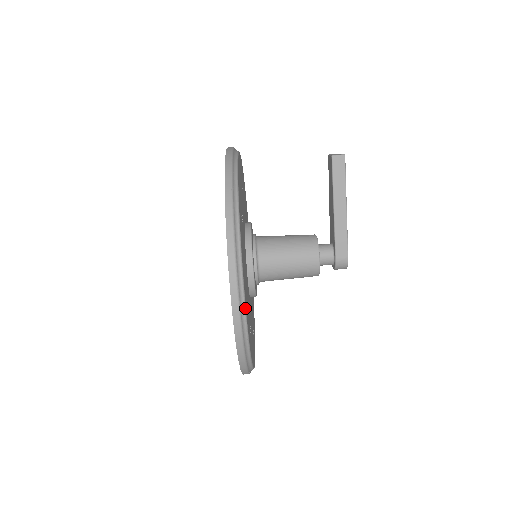
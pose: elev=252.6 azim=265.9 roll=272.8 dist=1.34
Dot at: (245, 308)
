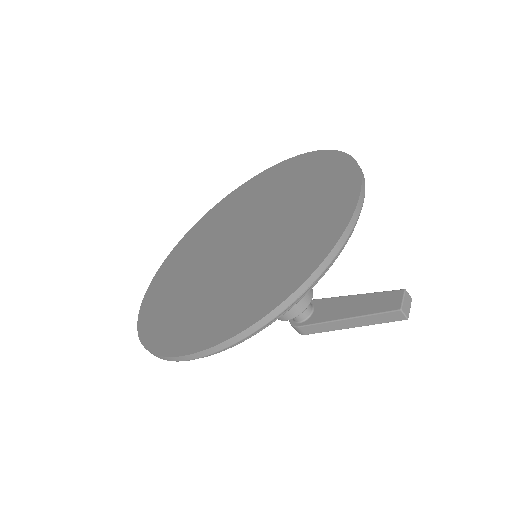
Dot at: occluded
